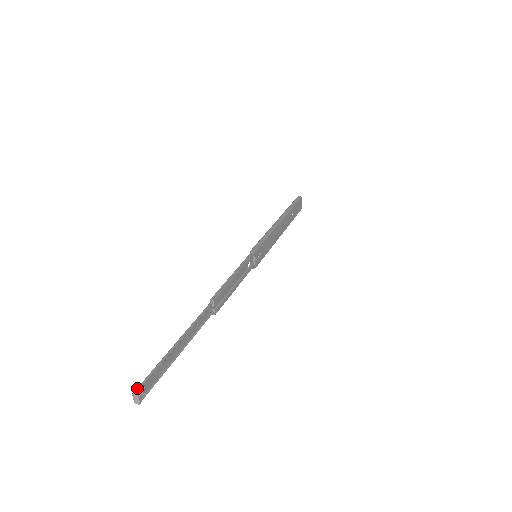
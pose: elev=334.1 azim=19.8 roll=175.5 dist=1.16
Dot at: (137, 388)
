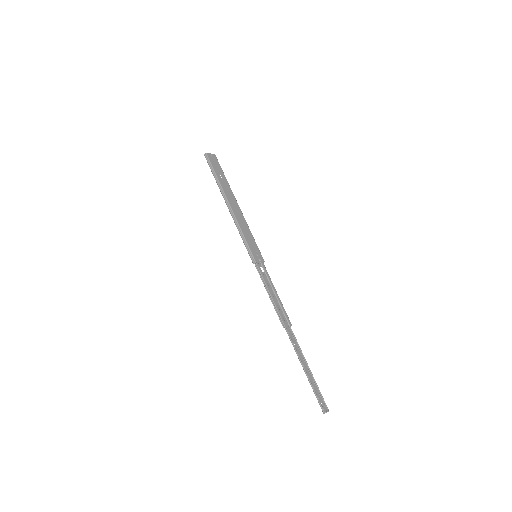
Dot at: (322, 410)
